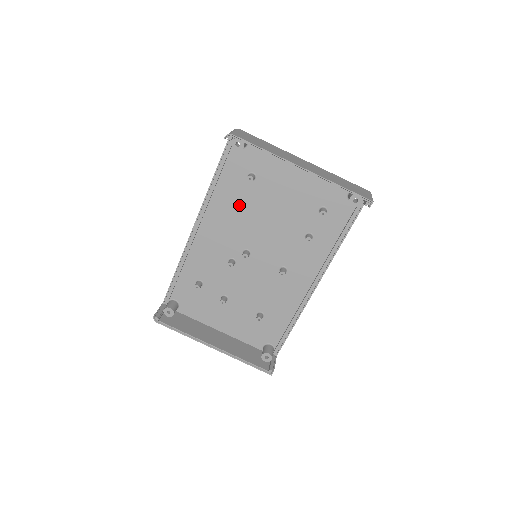
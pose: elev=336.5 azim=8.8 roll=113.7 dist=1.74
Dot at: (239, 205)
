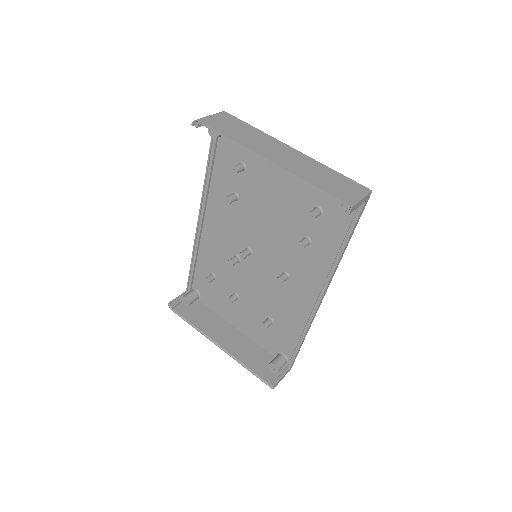
Dot at: (229, 198)
